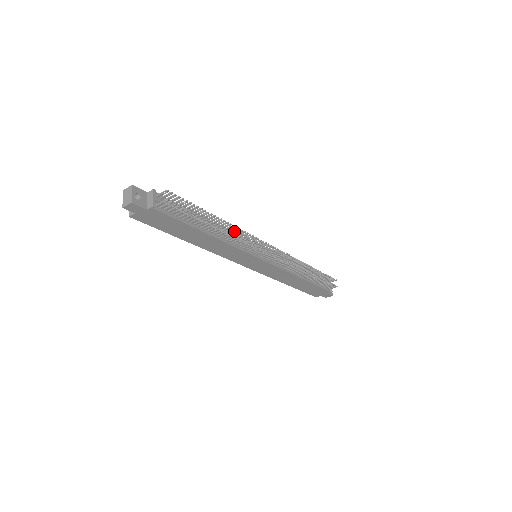
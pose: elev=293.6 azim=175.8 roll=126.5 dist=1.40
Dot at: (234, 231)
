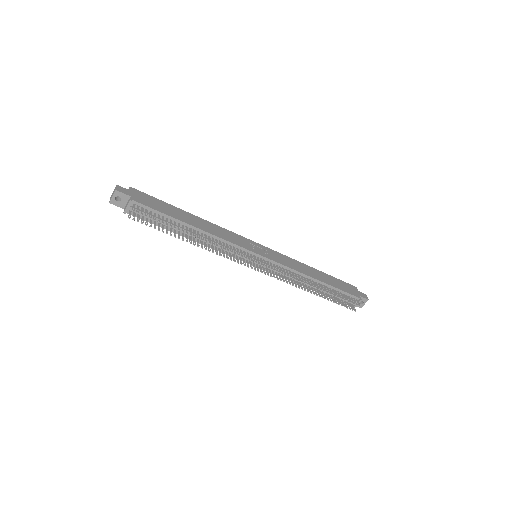
Dot at: (216, 243)
